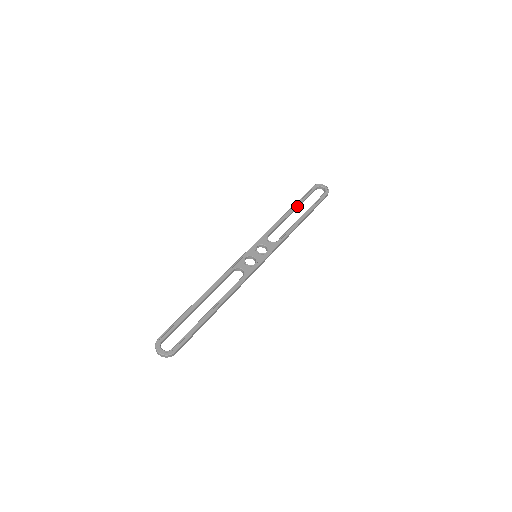
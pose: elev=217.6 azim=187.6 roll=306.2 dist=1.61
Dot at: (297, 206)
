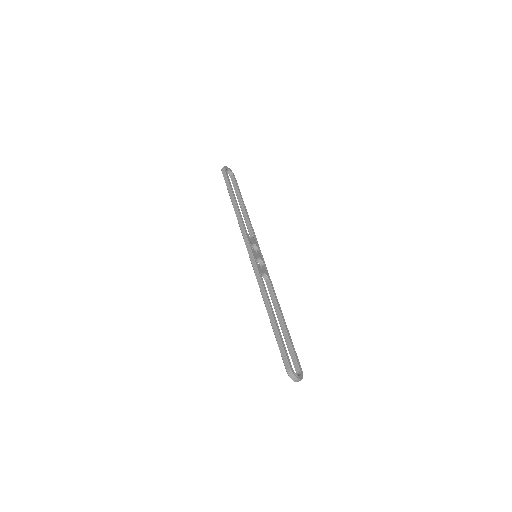
Dot at: (234, 195)
